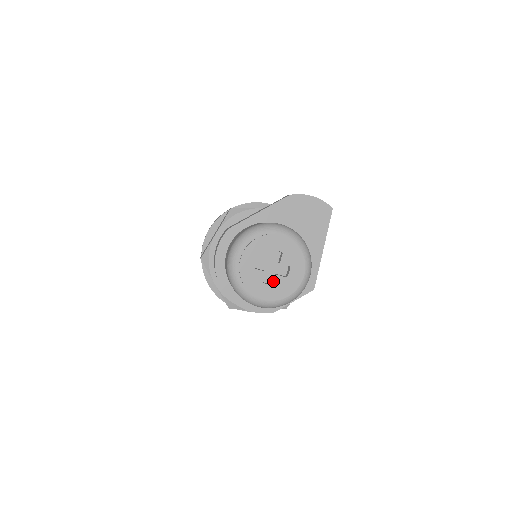
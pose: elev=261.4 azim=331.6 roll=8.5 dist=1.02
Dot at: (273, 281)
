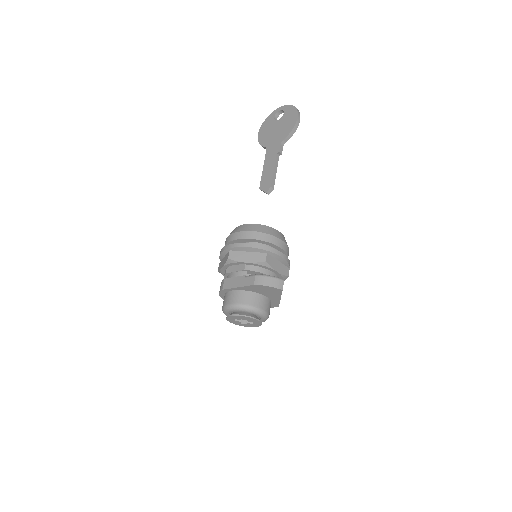
Dot at: (247, 322)
